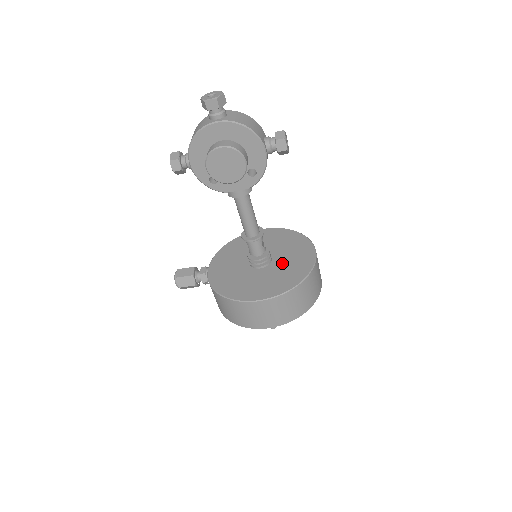
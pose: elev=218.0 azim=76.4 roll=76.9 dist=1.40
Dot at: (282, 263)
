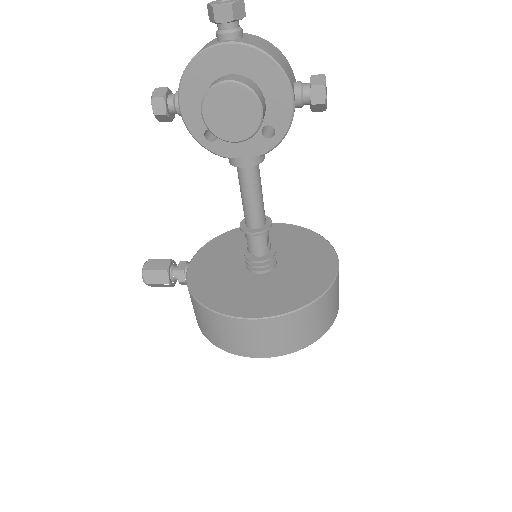
Dot at: (290, 270)
